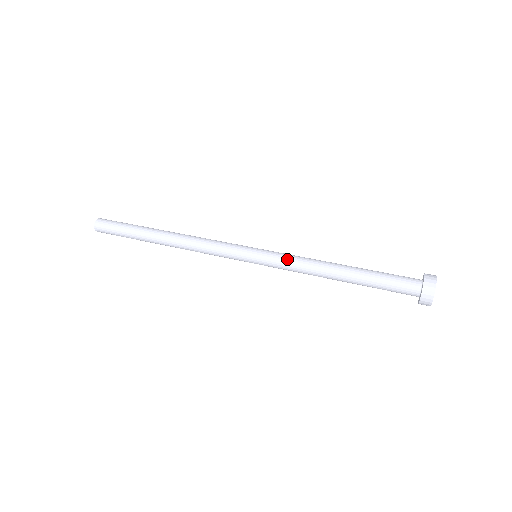
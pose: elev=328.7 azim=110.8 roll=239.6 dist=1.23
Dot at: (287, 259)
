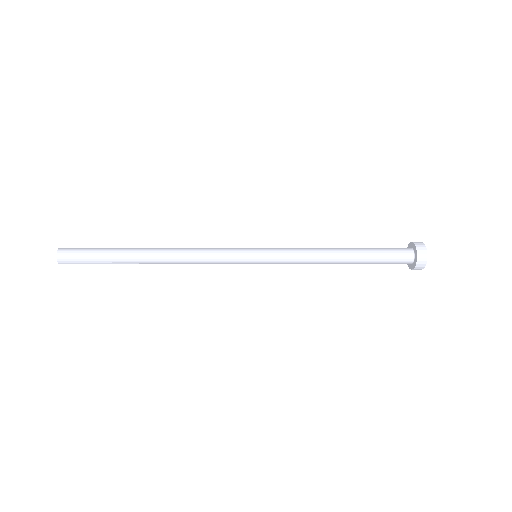
Dot at: (291, 254)
